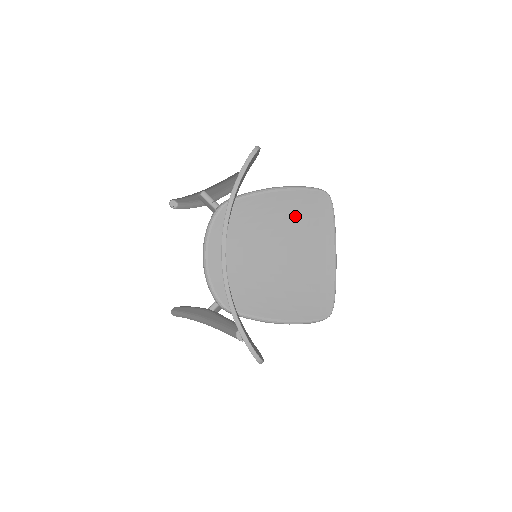
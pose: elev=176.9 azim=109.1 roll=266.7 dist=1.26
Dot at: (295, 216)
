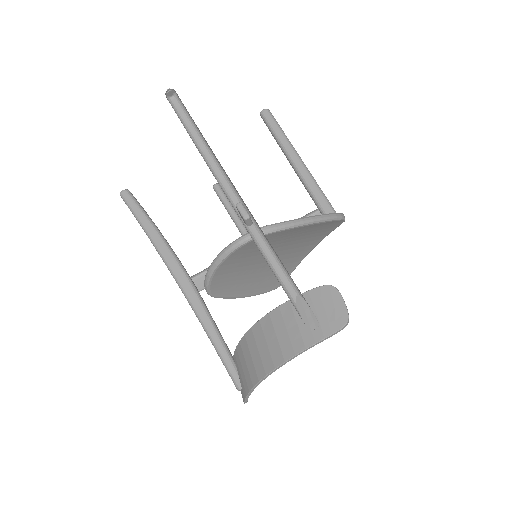
Dot at: (308, 234)
